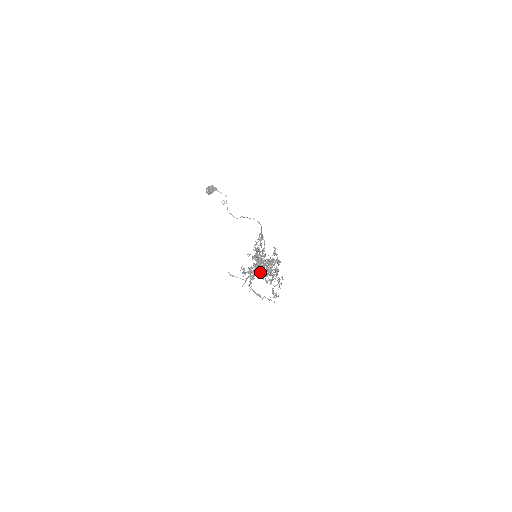
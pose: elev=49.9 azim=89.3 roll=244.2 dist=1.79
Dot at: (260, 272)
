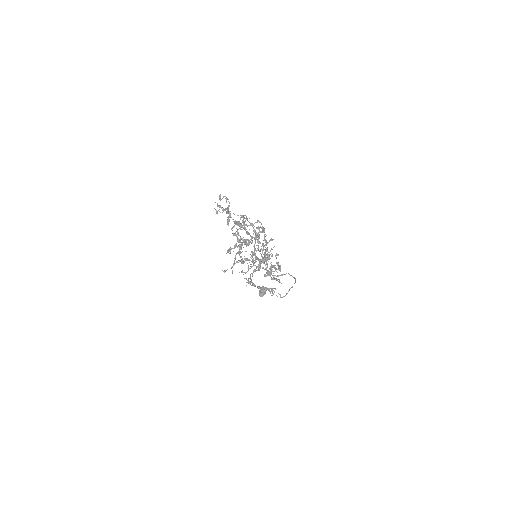
Dot at: occluded
